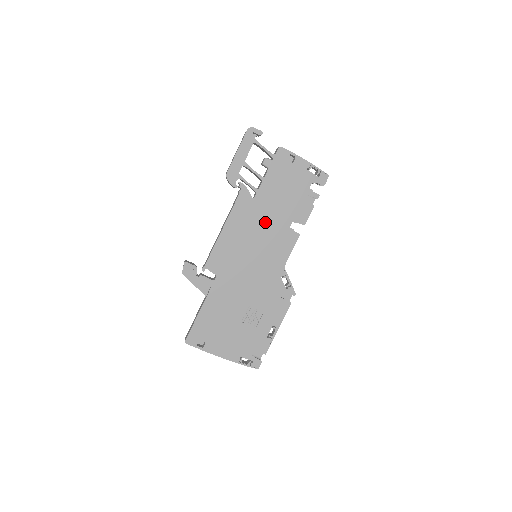
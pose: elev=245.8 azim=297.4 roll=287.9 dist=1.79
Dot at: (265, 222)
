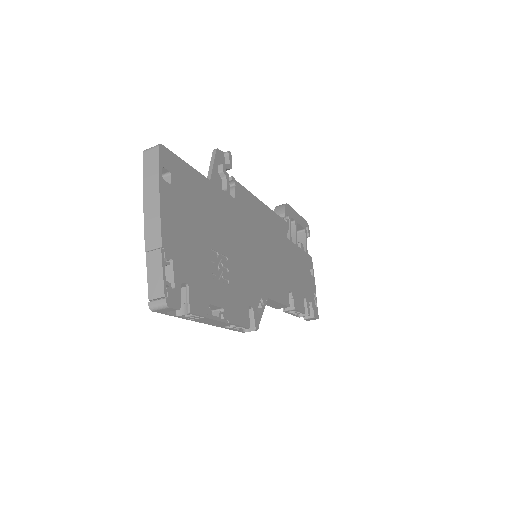
Dot at: (282, 257)
